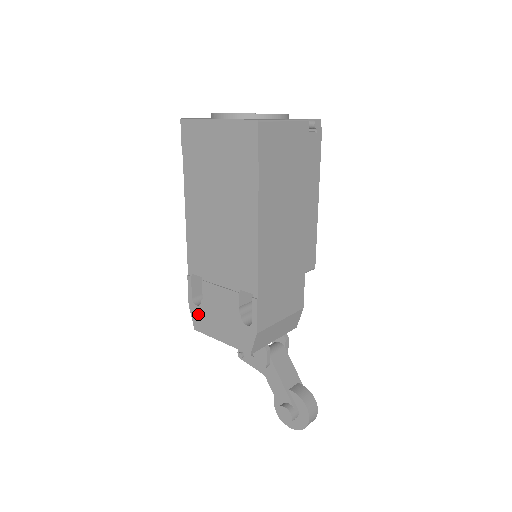
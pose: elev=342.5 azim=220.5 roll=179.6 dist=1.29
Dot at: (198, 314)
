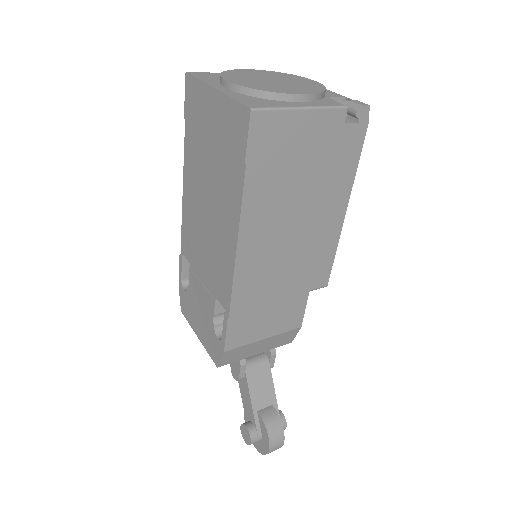
Dot at: (184, 298)
